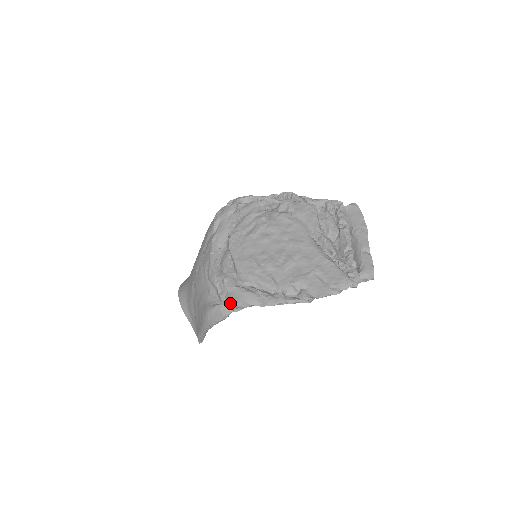
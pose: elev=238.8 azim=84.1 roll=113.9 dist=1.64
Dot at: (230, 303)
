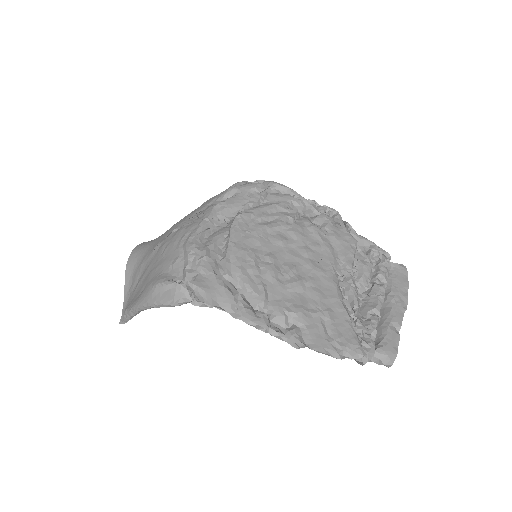
Dot at: (194, 288)
